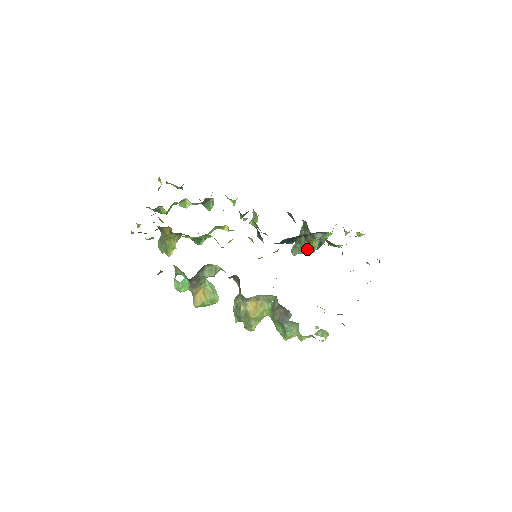
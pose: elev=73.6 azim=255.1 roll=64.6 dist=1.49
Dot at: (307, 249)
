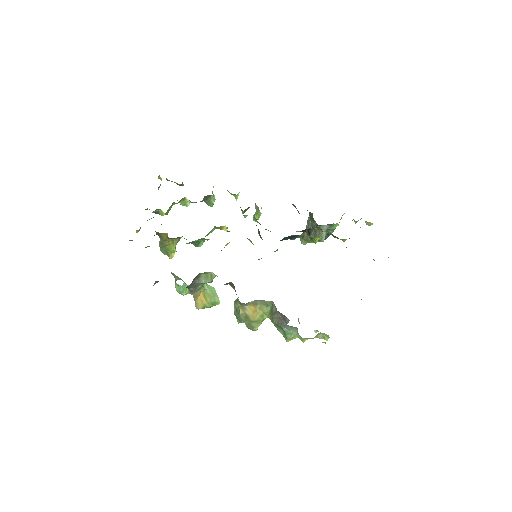
Dot at: occluded
